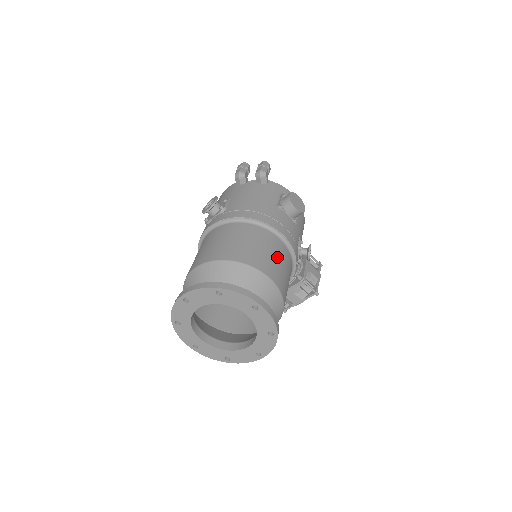
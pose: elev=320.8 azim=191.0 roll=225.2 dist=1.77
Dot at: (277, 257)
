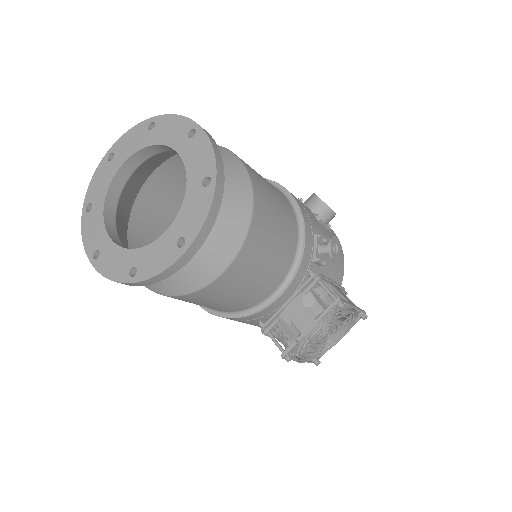
Dot at: (266, 181)
